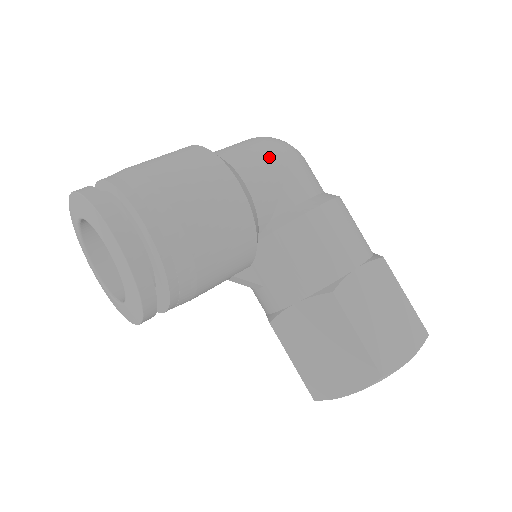
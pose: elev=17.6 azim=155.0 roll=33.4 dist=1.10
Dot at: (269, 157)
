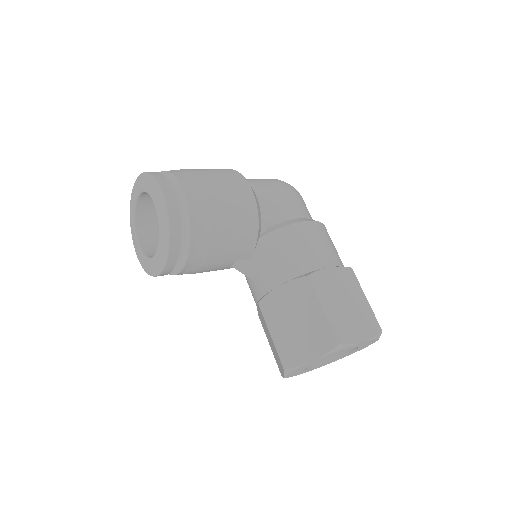
Dot at: (276, 186)
